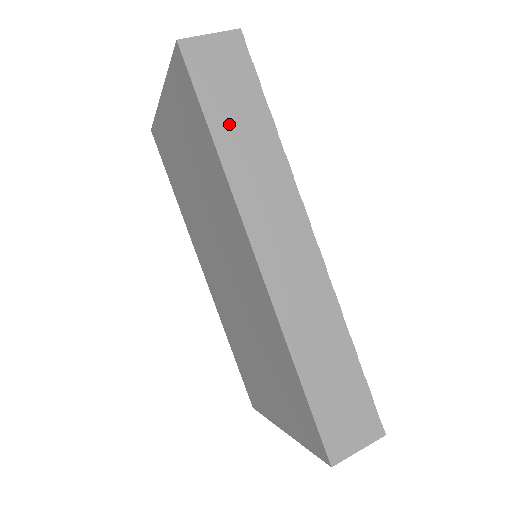
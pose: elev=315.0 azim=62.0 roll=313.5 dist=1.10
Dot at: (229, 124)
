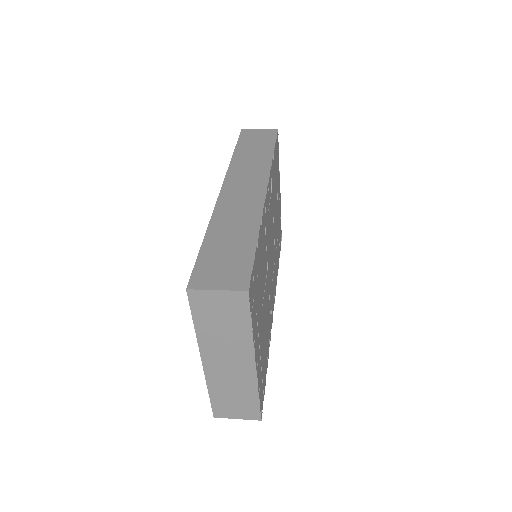
Dot at: (247, 150)
